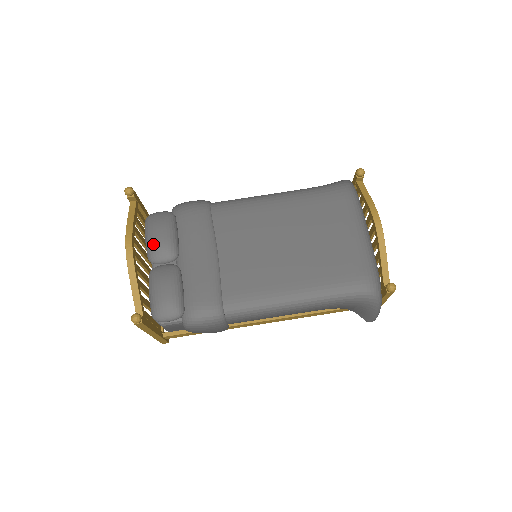
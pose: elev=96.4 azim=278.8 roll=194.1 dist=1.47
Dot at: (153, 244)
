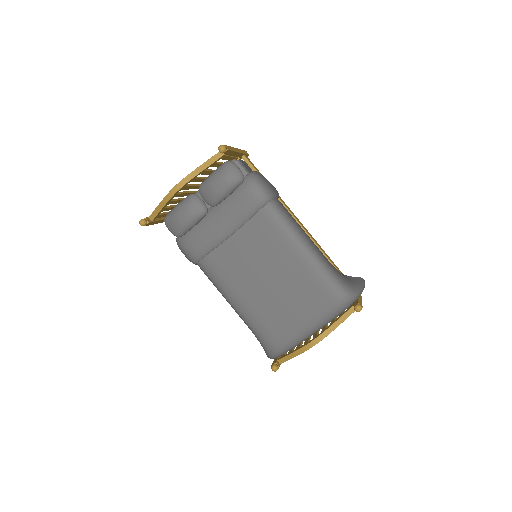
Dot at: (209, 184)
